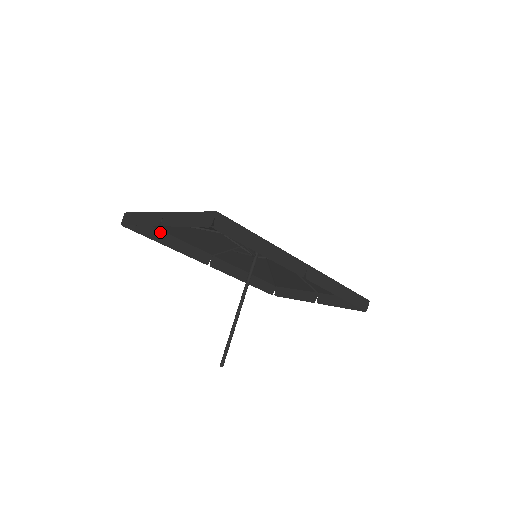
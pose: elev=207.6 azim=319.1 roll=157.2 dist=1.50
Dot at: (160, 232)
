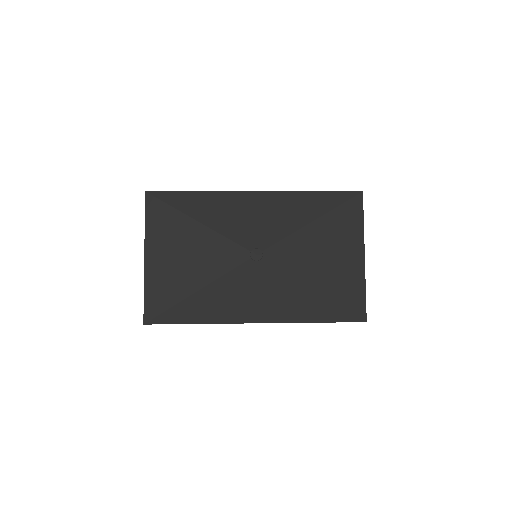
Dot at: (187, 191)
